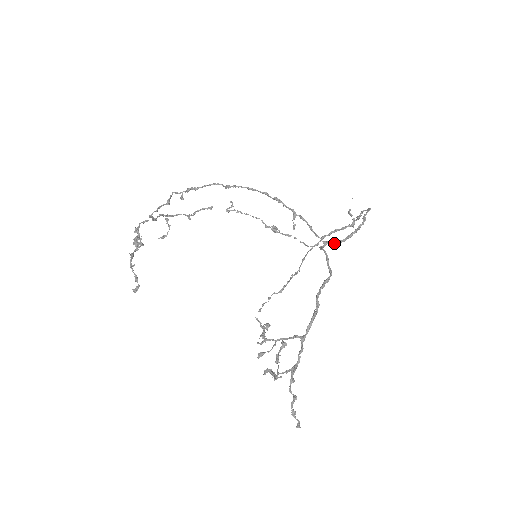
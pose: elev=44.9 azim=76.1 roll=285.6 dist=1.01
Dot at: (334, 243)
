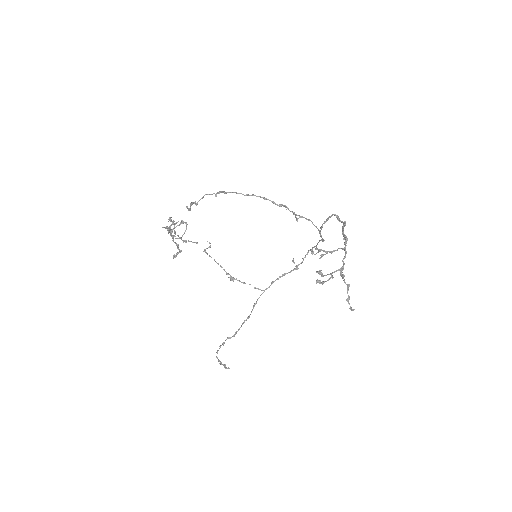
Dot at: (321, 235)
